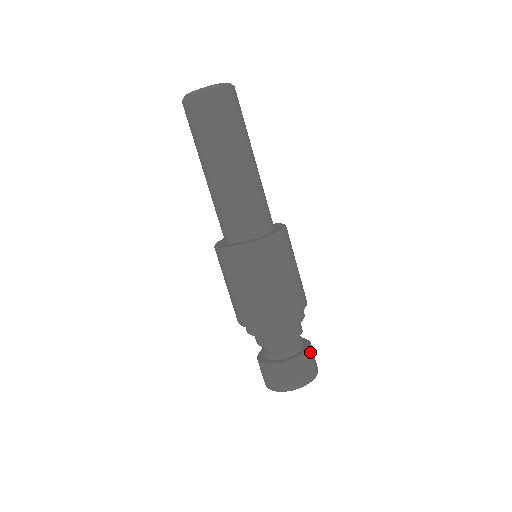
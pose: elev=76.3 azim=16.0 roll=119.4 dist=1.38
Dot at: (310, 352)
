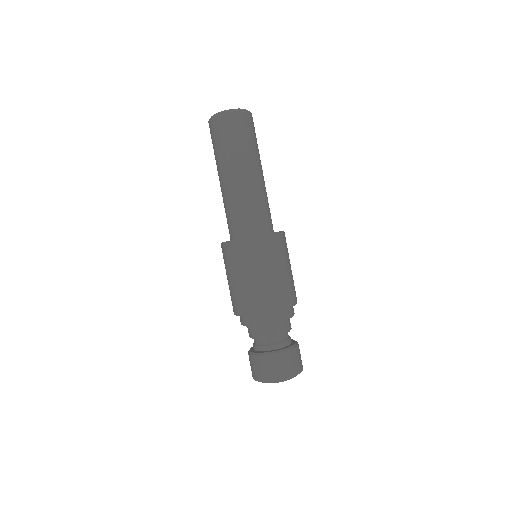
Dot at: (280, 355)
